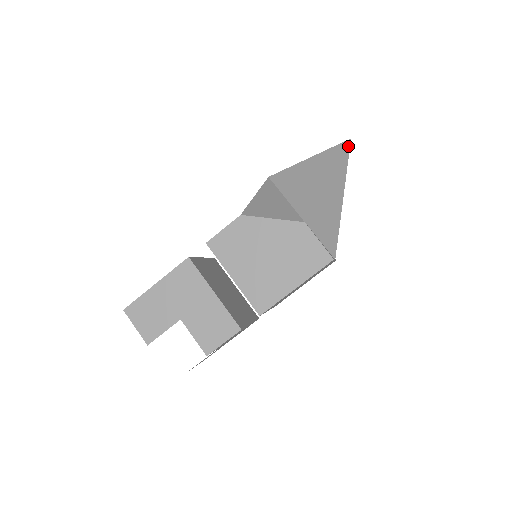
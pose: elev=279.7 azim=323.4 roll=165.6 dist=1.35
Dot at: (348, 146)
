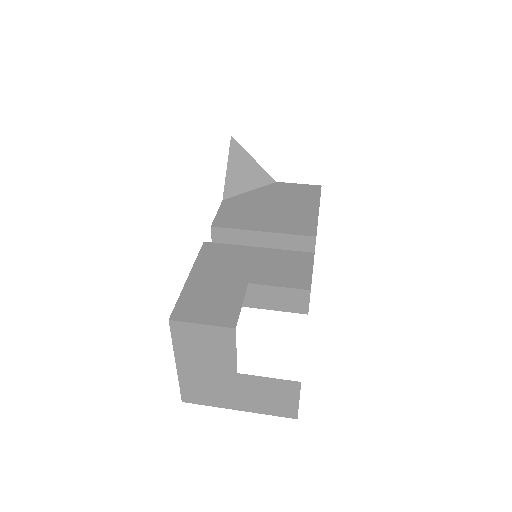
Dot at: occluded
